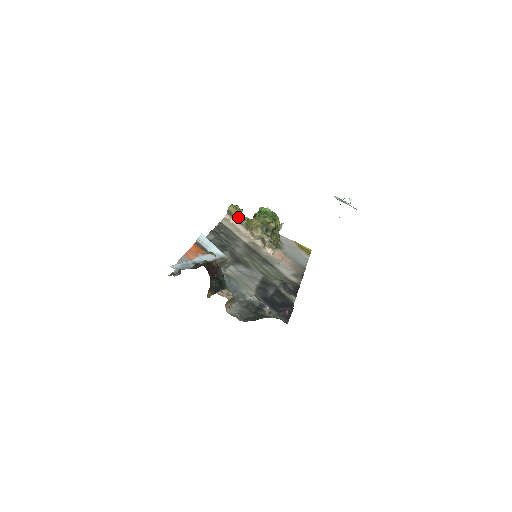
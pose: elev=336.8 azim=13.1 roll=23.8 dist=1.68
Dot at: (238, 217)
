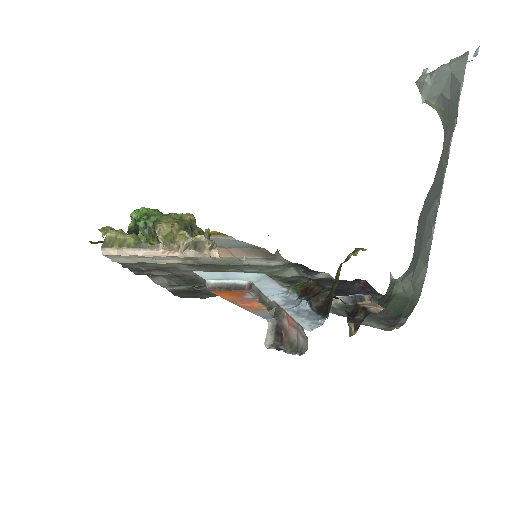
Dot at: (133, 239)
